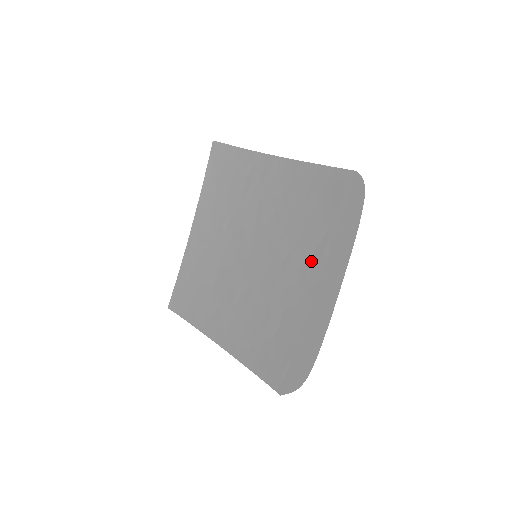
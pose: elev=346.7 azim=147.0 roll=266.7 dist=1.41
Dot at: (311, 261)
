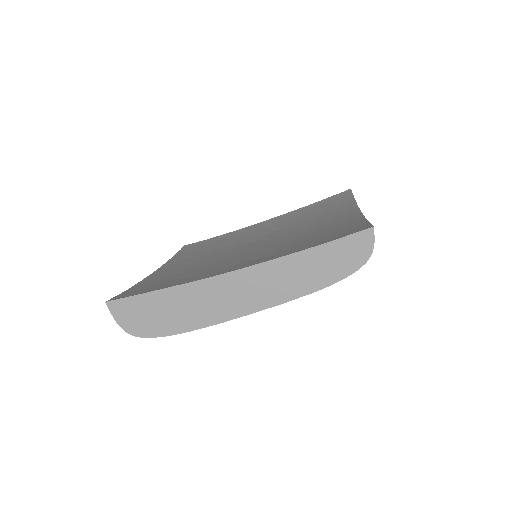
Dot at: (260, 259)
